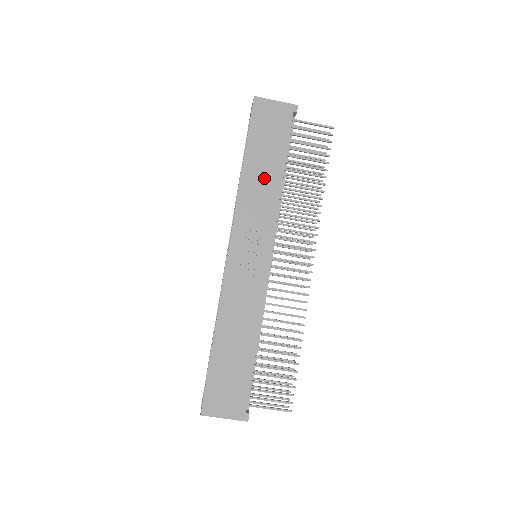
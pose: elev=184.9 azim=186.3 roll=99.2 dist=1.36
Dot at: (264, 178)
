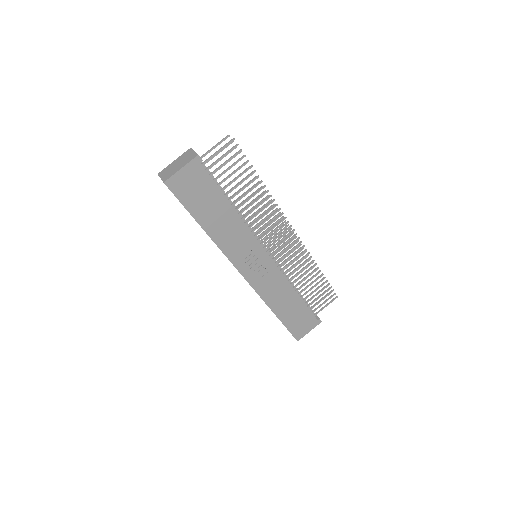
Dot at: (224, 222)
